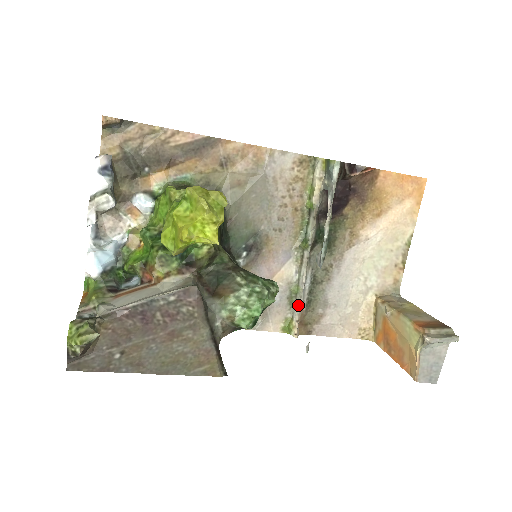
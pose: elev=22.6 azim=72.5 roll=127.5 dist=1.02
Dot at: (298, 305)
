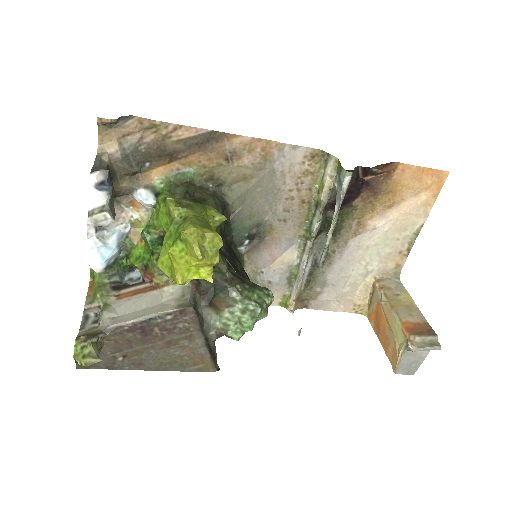
Dot at: (296, 287)
